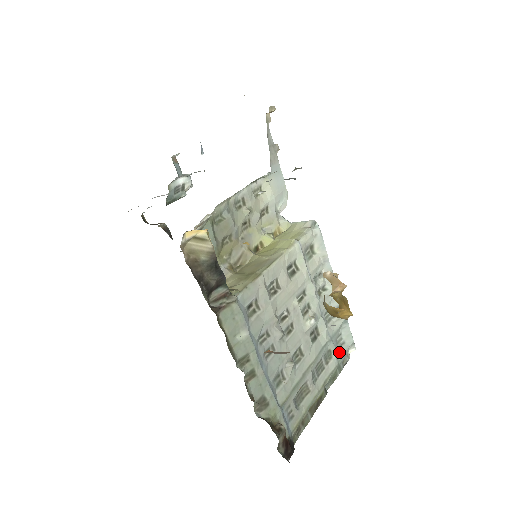
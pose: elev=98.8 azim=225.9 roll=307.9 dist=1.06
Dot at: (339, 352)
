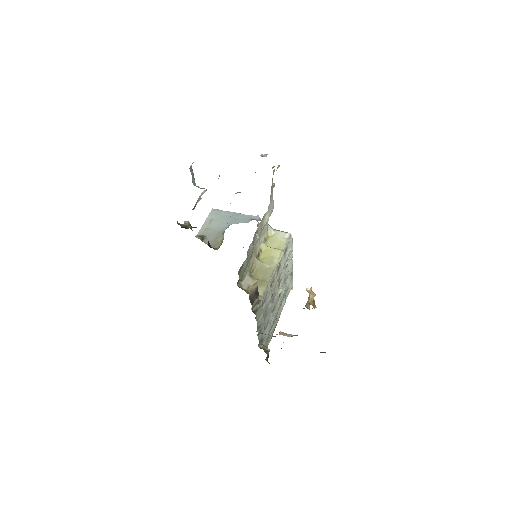
Dot at: (286, 295)
